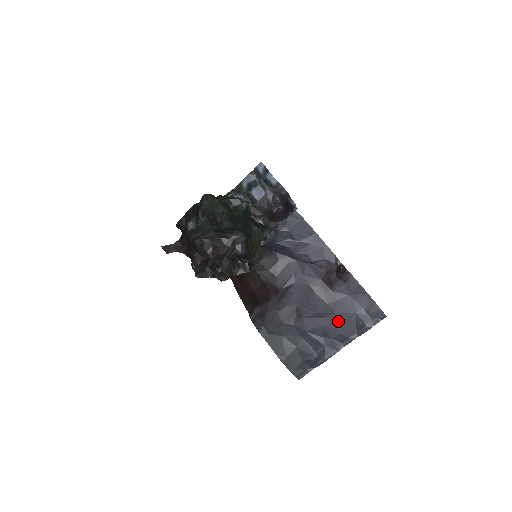
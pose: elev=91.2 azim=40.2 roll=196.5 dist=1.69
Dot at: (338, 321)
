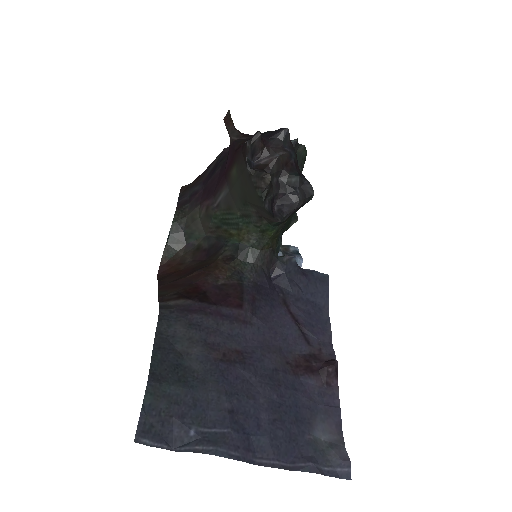
Dot at: (279, 418)
